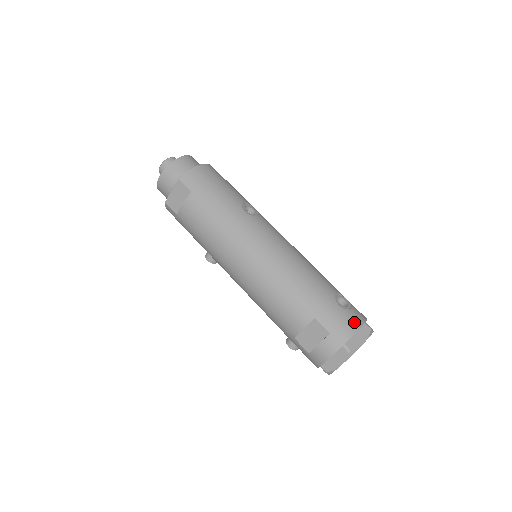
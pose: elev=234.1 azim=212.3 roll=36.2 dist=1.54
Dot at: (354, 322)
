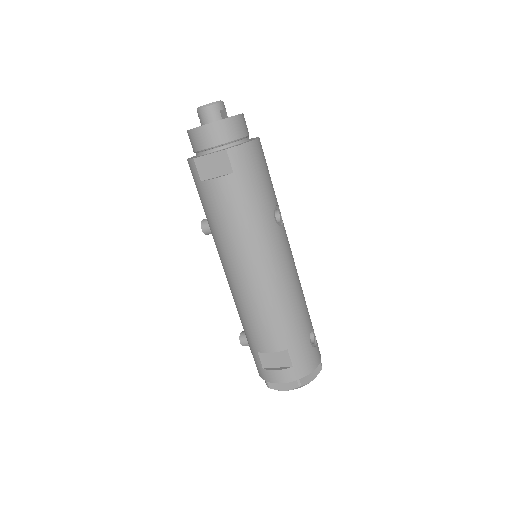
Dot at: (315, 362)
